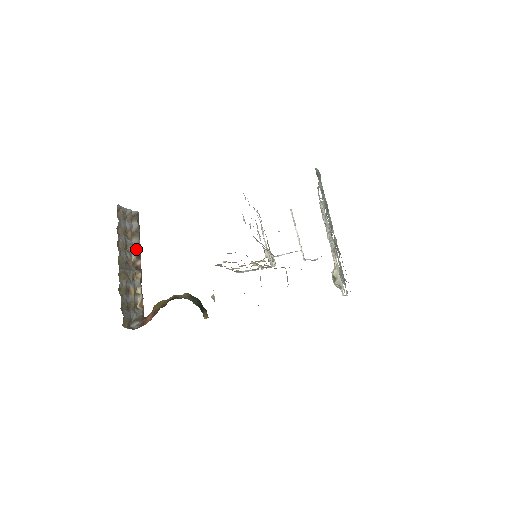
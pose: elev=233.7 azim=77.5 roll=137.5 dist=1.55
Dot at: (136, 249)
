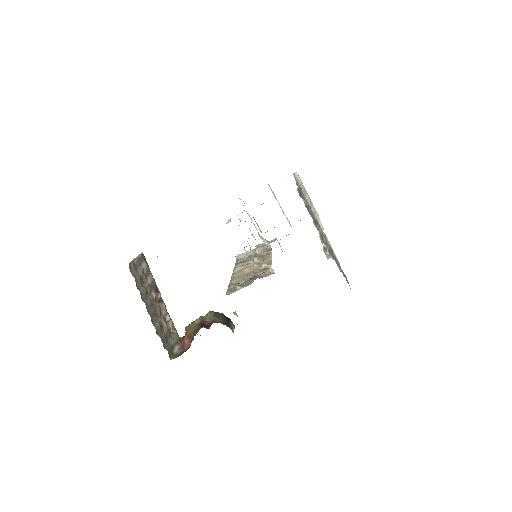
Dot at: (153, 286)
